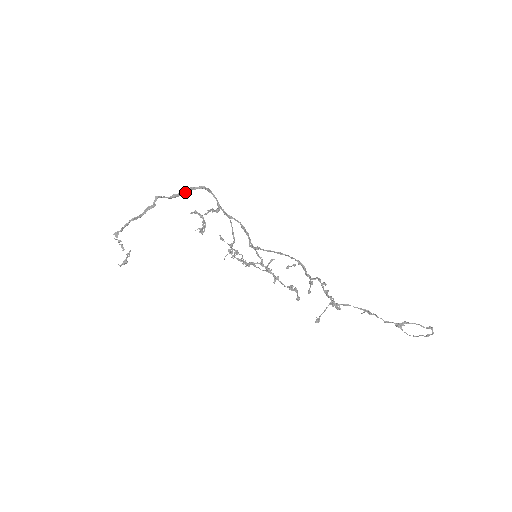
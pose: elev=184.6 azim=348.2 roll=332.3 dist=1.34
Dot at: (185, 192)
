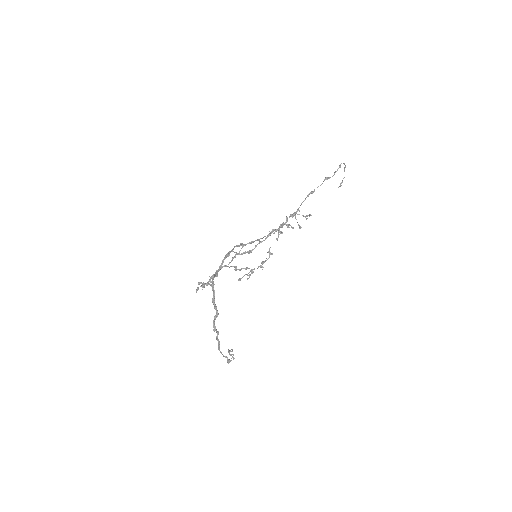
Dot at: (216, 307)
